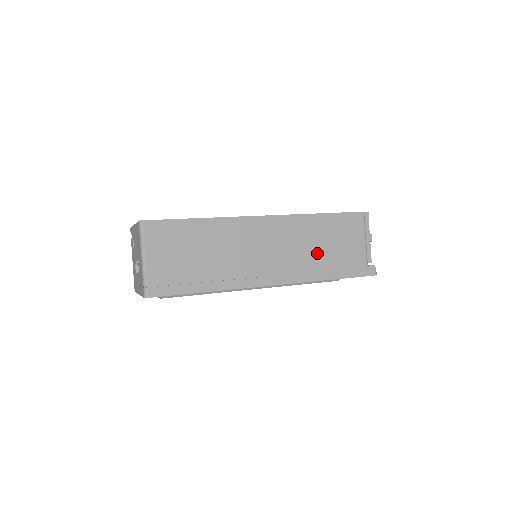
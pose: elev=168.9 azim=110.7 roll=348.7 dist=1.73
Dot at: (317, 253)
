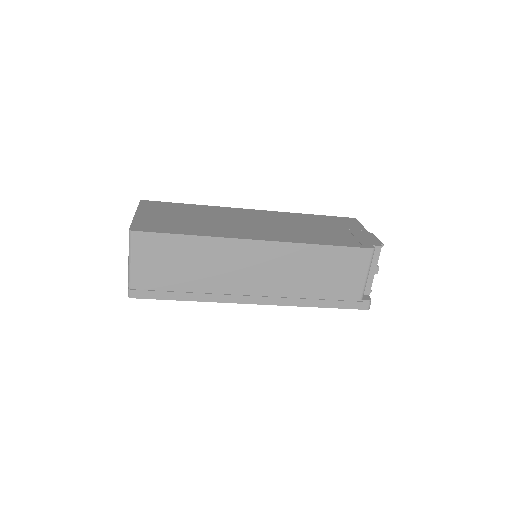
Dot at: (309, 282)
